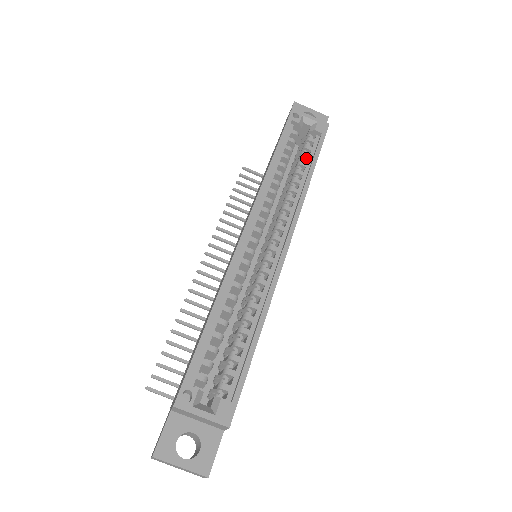
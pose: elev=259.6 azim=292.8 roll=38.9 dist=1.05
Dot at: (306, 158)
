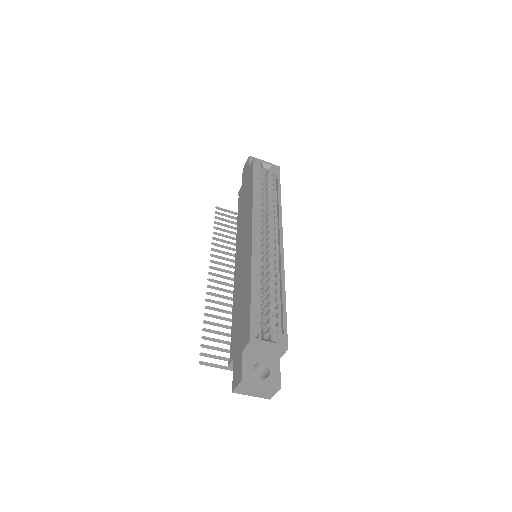
Dot at: (272, 188)
